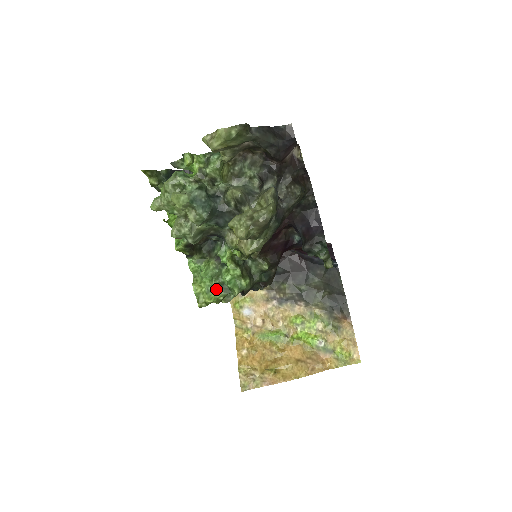
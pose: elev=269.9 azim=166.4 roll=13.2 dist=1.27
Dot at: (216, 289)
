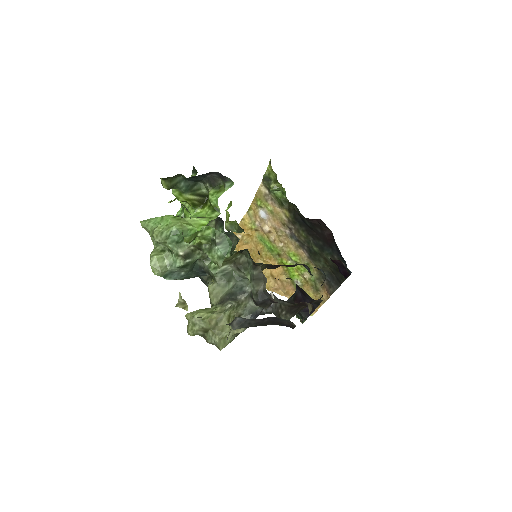
Dot at: occluded
